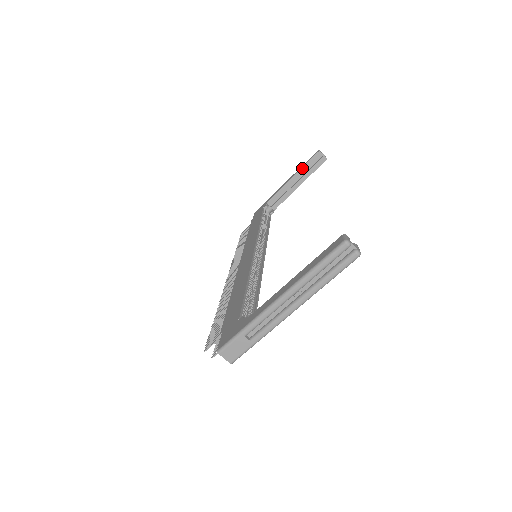
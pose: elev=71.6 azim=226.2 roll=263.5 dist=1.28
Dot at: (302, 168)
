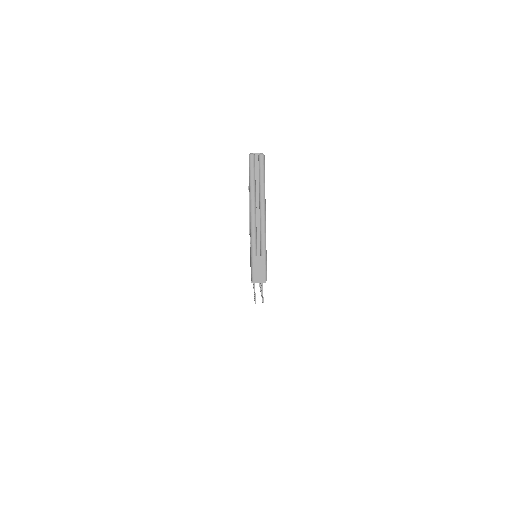
Dot at: (249, 204)
